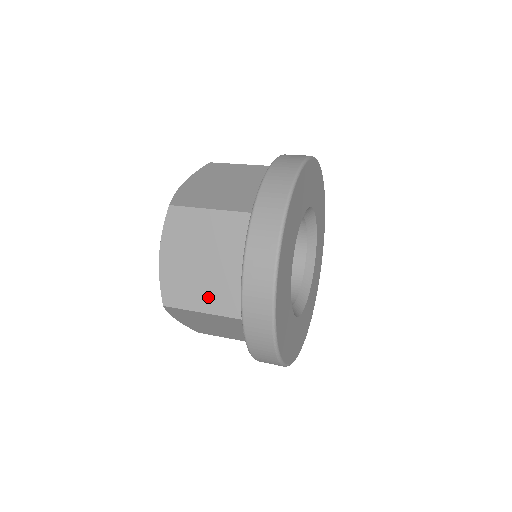
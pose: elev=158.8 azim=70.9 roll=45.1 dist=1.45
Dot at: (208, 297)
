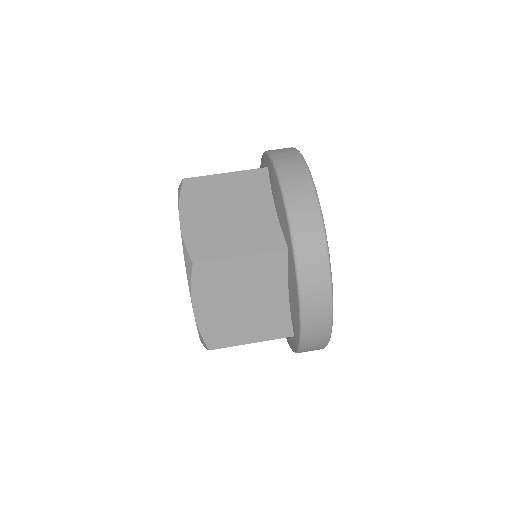
Dot at: occluded
